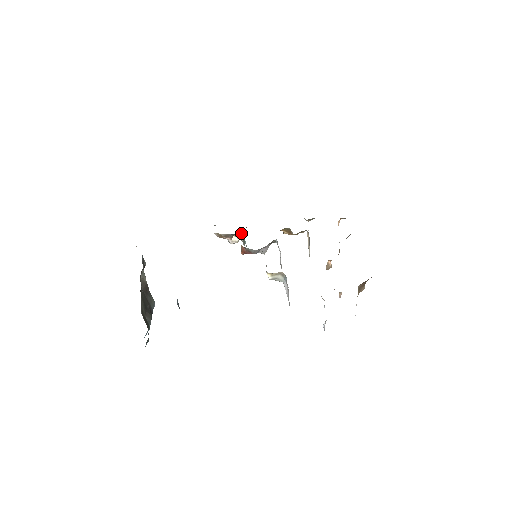
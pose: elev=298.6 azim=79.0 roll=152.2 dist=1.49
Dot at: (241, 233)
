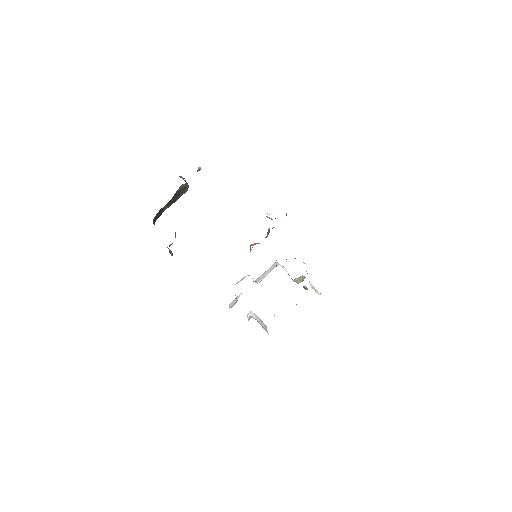
Dot at: occluded
